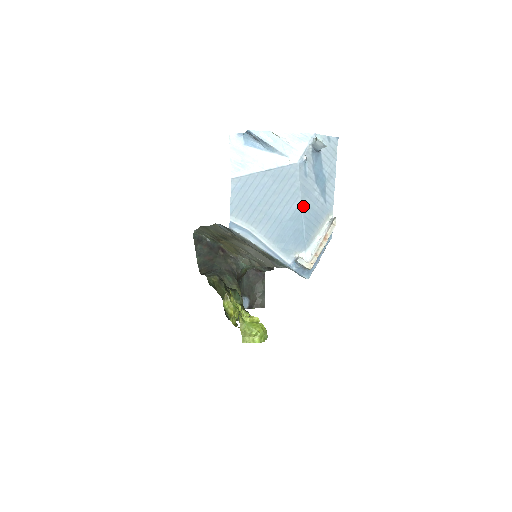
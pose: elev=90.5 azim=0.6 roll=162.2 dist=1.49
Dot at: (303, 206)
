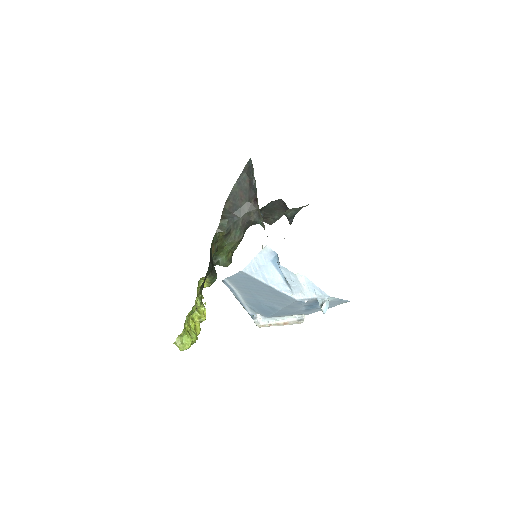
Dot at: (283, 309)
